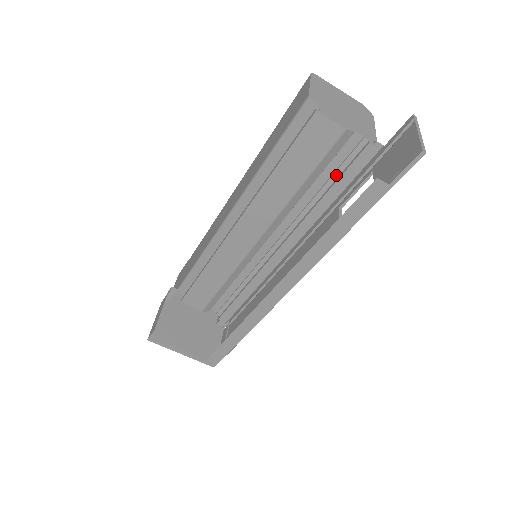
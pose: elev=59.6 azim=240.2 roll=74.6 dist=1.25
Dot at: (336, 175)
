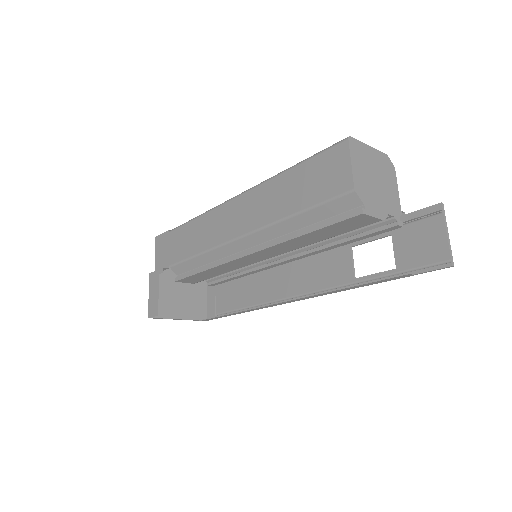
Dot at: (357, 233)
